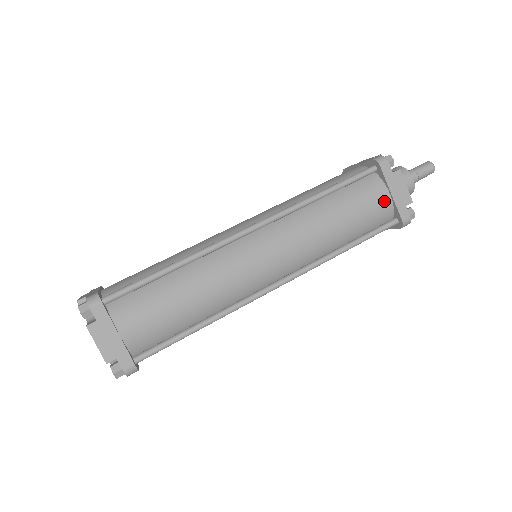
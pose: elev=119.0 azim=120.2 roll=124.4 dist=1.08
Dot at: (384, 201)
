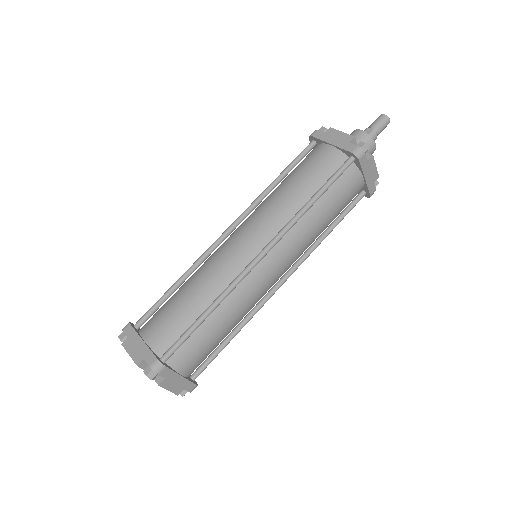
Dot at: (359, 186)
